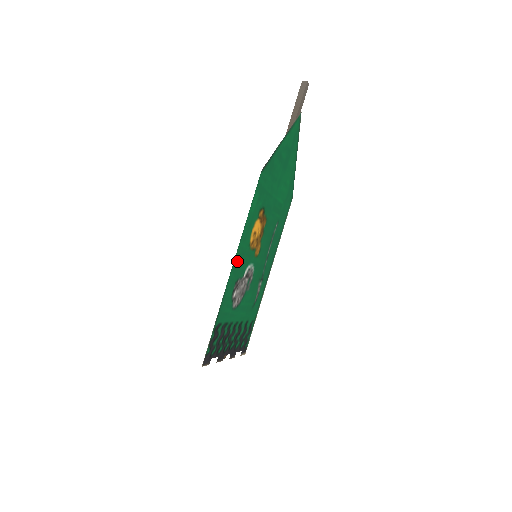
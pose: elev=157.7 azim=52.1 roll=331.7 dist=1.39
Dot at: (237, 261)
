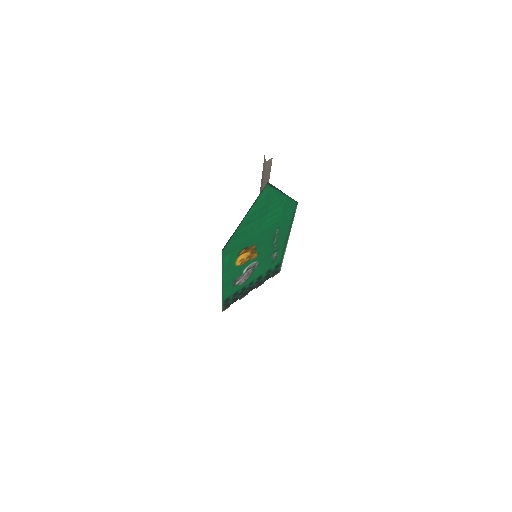
Dot at: (227, 280)
